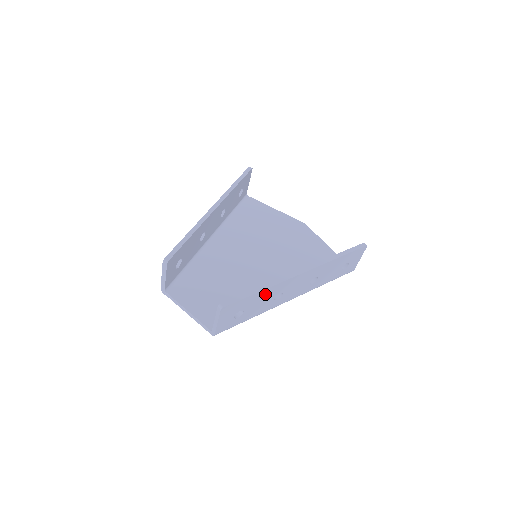
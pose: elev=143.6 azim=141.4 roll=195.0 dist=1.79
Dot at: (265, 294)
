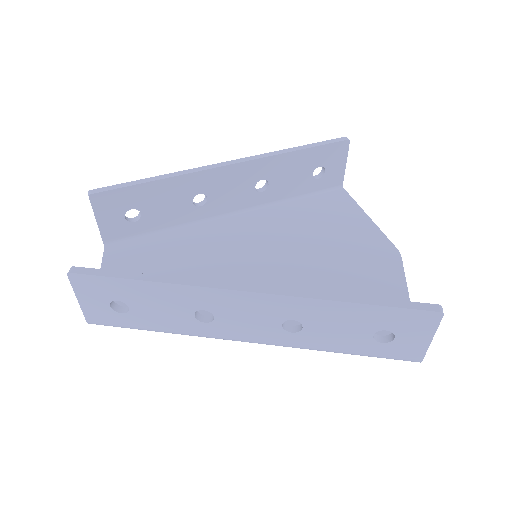
Dot at: (164, 293)
